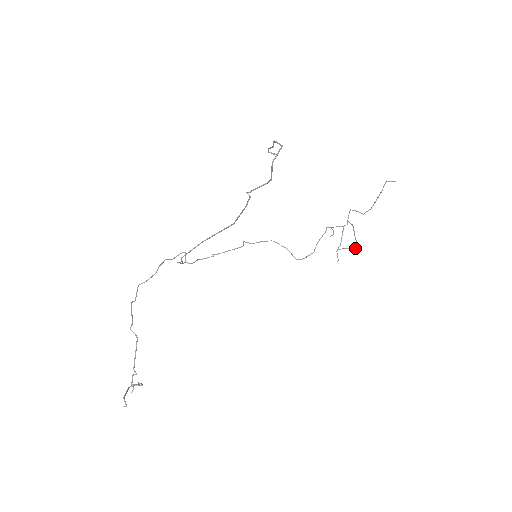
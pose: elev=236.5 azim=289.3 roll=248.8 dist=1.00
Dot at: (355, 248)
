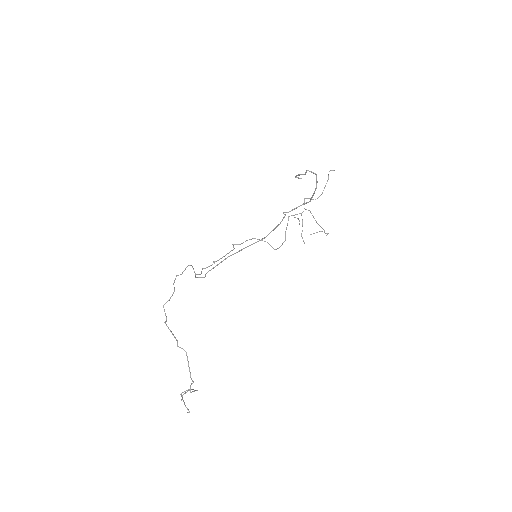
Dot at: (322, 231)
